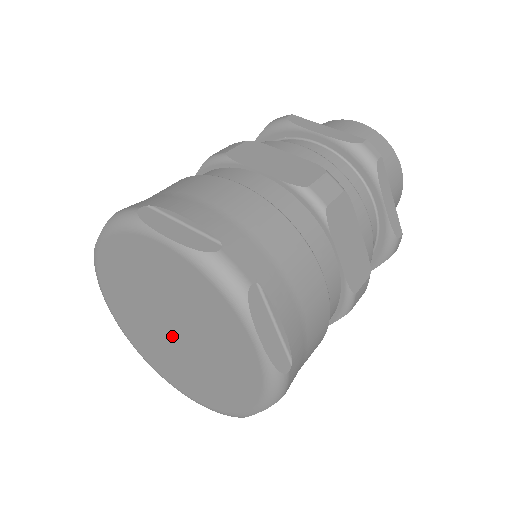
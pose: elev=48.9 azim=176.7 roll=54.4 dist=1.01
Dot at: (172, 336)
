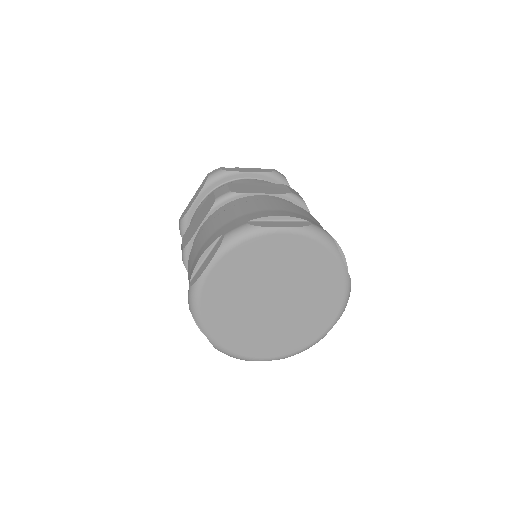
Dot at: (280, 305)
